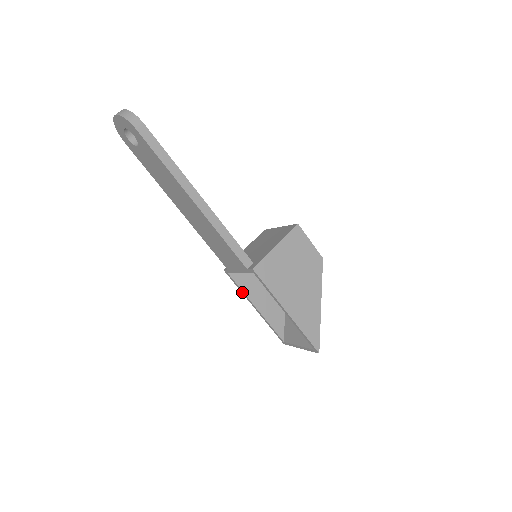
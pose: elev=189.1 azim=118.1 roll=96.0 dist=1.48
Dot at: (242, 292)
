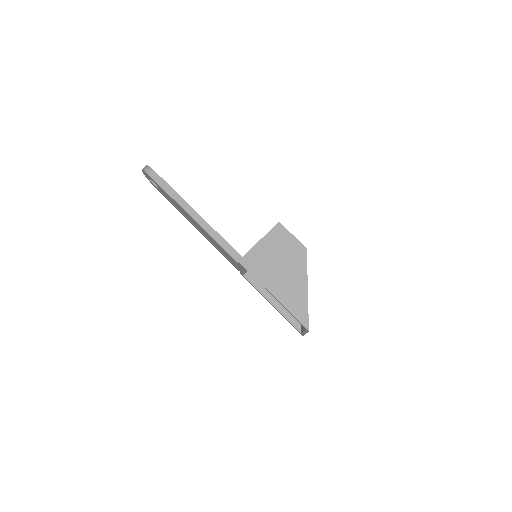
Dot at: (258, 291)
